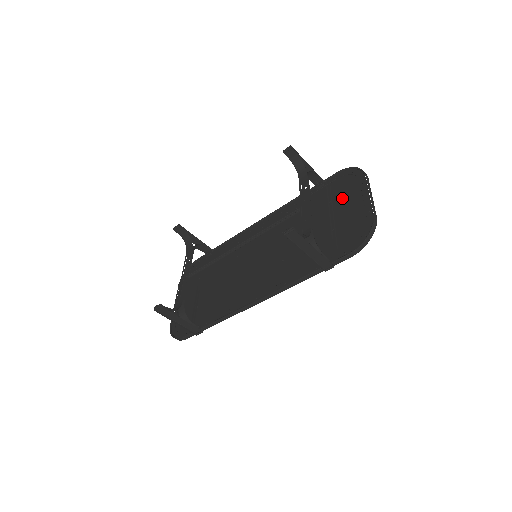
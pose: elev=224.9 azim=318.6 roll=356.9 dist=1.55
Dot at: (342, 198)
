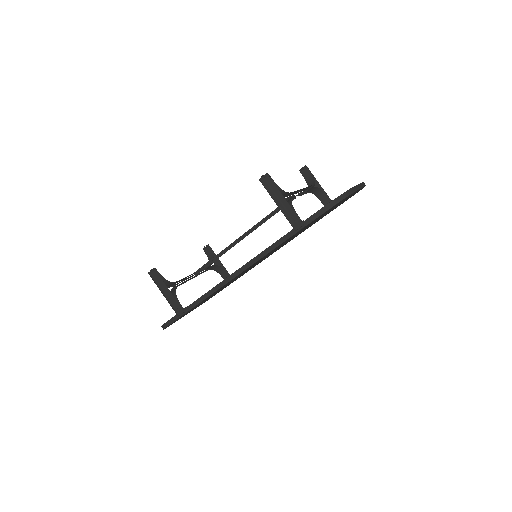
Dot at: occluded
